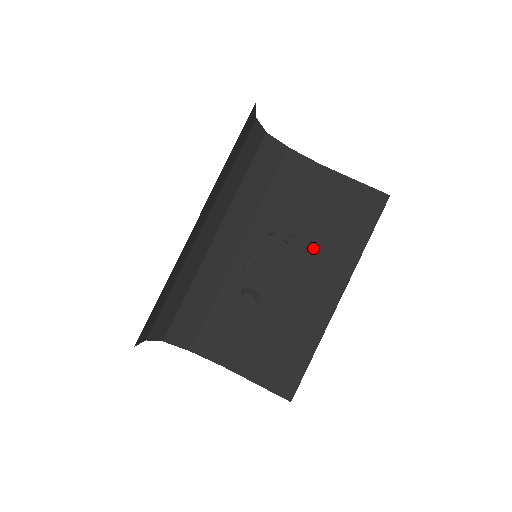
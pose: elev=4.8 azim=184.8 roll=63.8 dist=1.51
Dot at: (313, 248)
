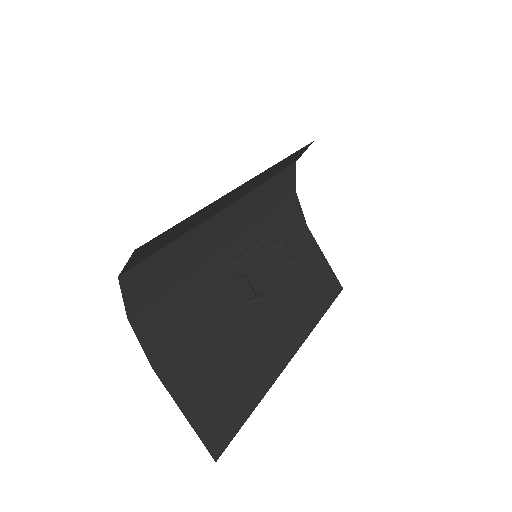
Dot at: occluded
